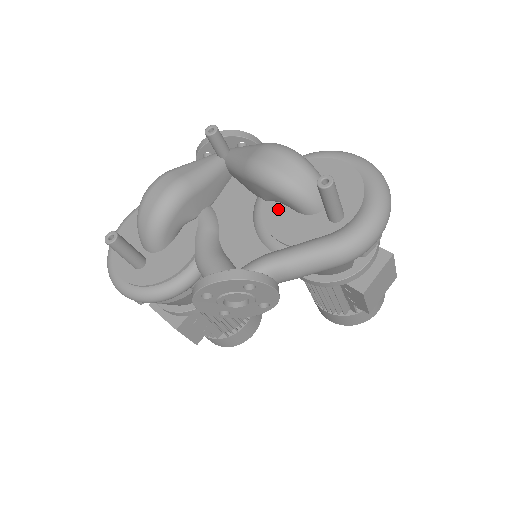
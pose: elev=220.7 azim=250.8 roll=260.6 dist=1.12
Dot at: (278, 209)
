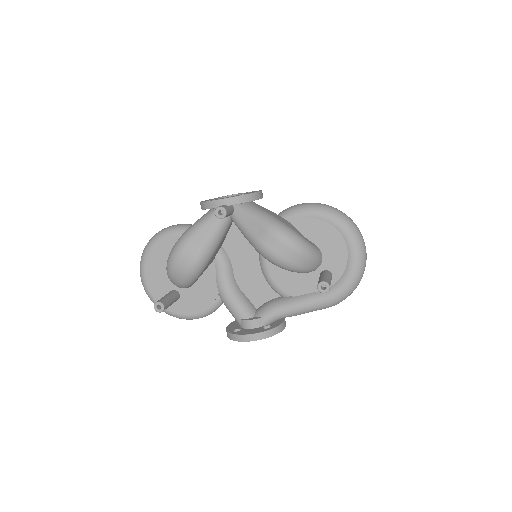
Dot at: occluded
